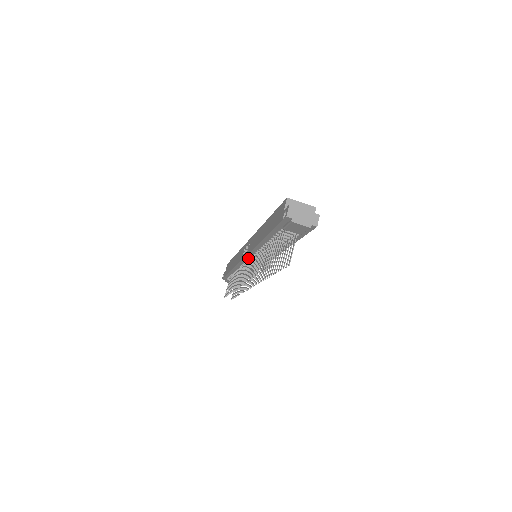
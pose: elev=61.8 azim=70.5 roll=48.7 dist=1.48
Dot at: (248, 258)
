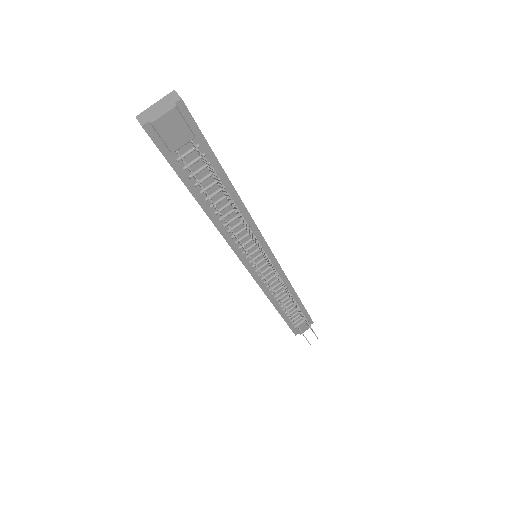
Dot at: (249, 265)
